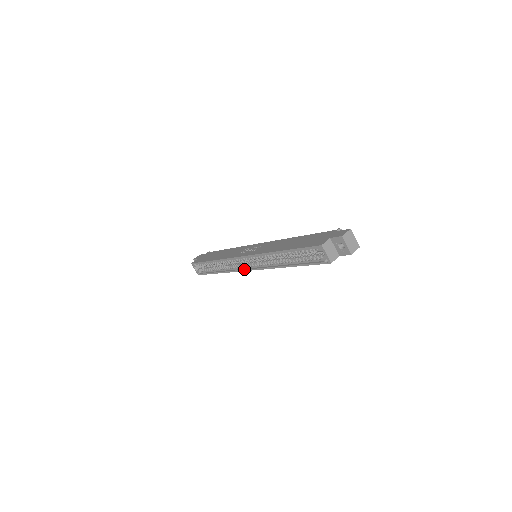
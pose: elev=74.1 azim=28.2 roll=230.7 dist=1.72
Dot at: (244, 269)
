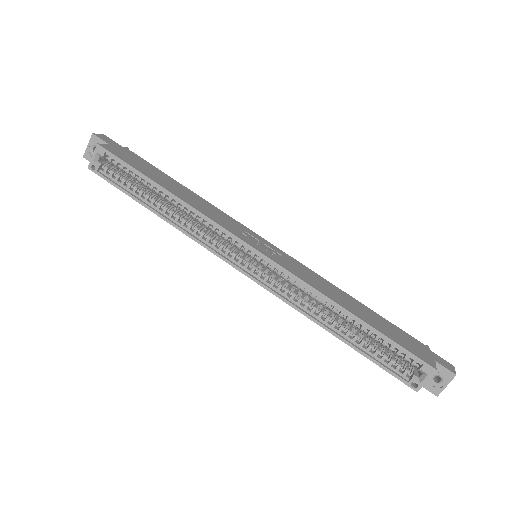
Dot at: (230, 260)
